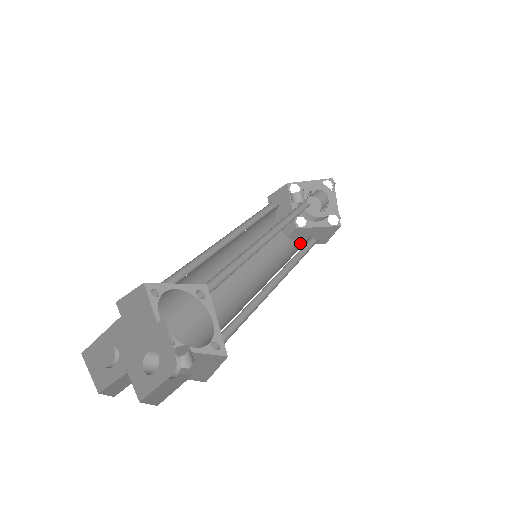
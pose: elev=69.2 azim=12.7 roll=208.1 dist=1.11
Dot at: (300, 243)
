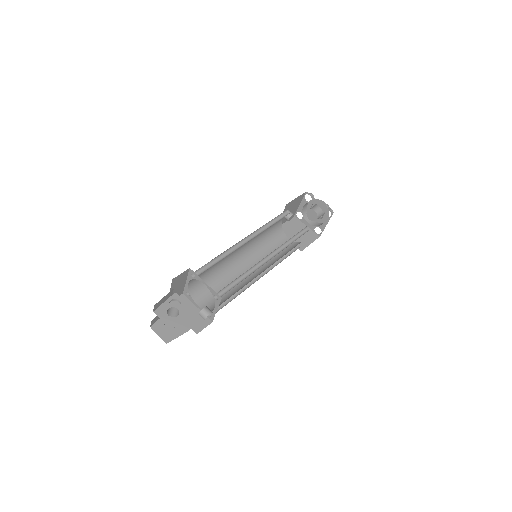
Dot at: occluded
